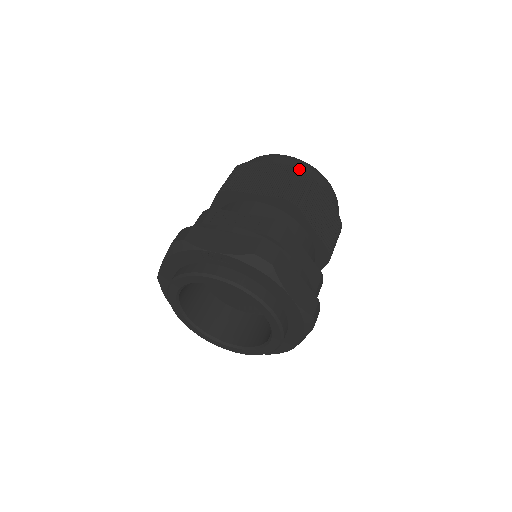
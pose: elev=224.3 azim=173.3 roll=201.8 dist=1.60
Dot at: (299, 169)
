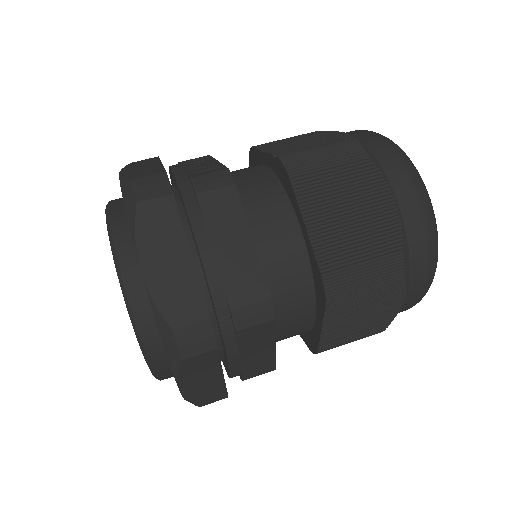
Dot at: (355, 138)
